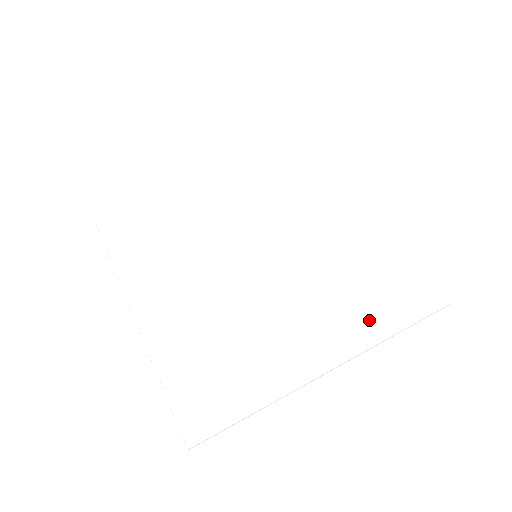
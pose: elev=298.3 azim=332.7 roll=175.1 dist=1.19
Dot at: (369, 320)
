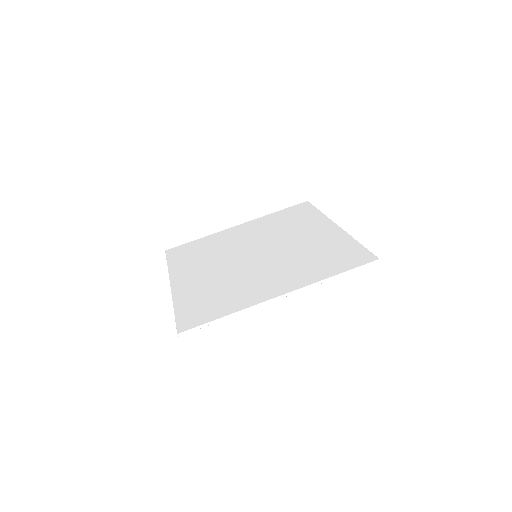
Dot at: (319, 271)
